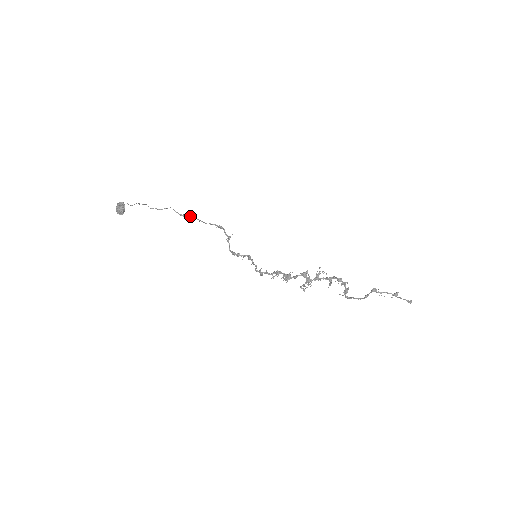
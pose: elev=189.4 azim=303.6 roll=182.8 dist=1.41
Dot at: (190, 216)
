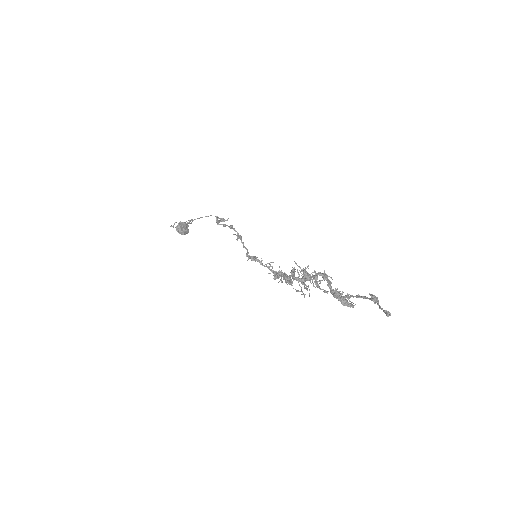
Dot at: (216, 221)
